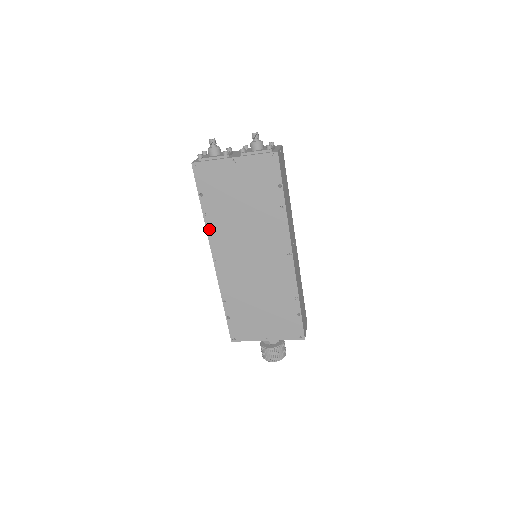
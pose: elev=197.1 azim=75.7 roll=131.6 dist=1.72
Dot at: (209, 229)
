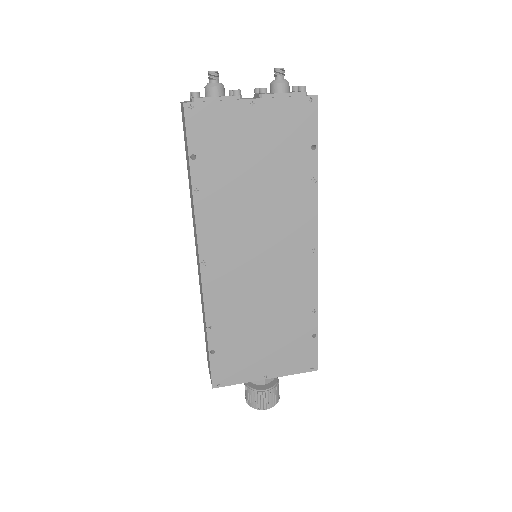
Dot at: (199, 213)
